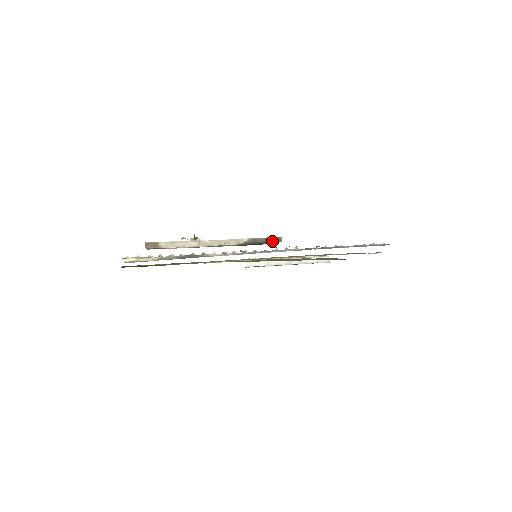
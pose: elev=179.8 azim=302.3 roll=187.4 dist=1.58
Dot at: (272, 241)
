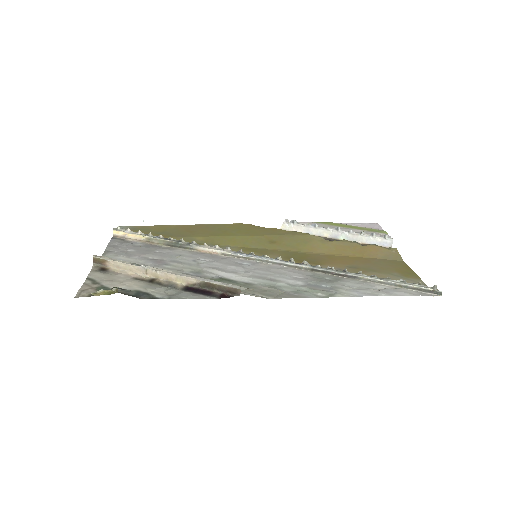
Dot at: (228, 291)
